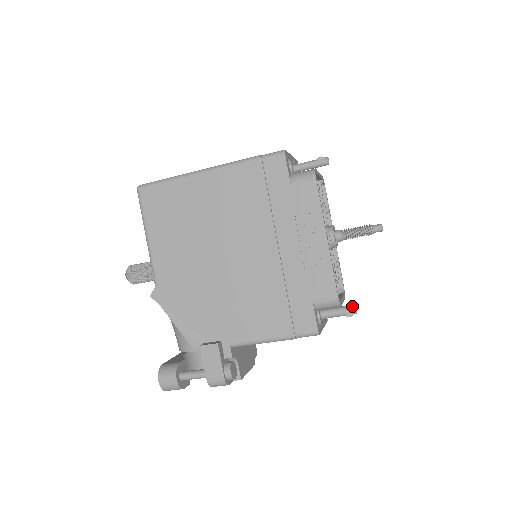
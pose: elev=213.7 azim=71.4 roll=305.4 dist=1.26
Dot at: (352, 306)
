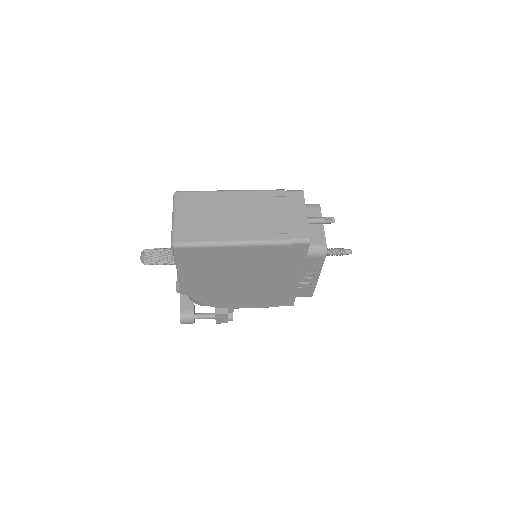
Dot at: occluded
